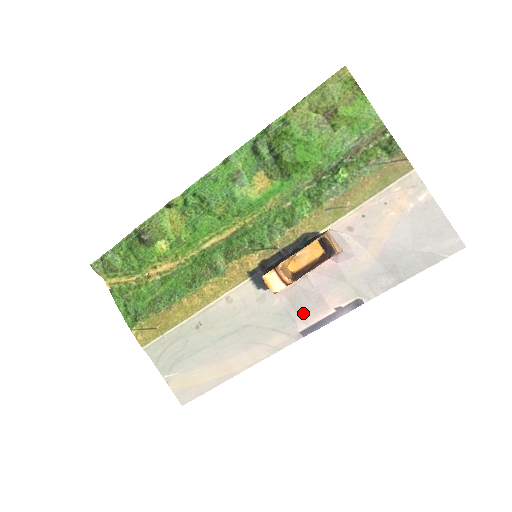
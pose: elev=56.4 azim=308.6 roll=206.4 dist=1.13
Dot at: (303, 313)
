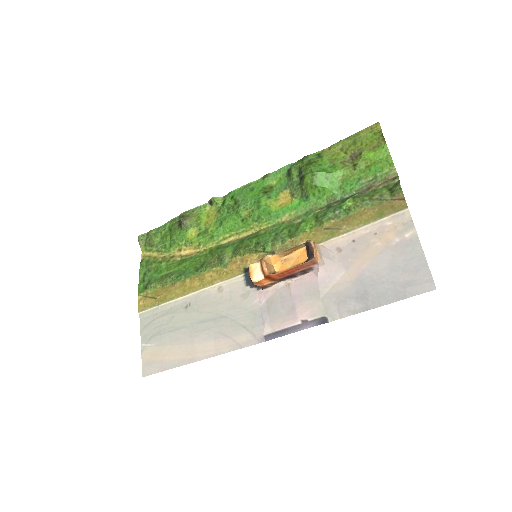
Dot at: (274, 317)
